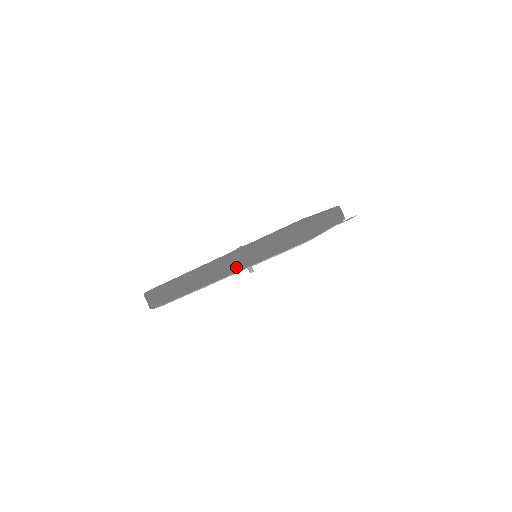
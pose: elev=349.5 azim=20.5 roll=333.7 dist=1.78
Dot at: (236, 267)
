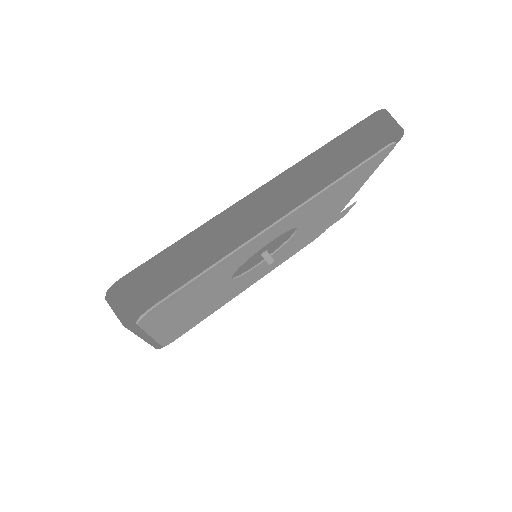
Dot at: (306, 188)
